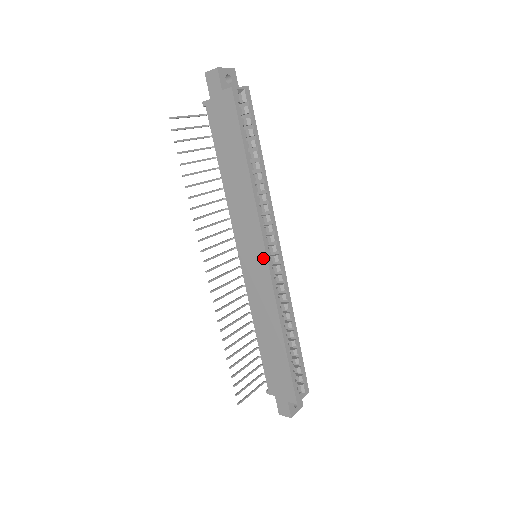
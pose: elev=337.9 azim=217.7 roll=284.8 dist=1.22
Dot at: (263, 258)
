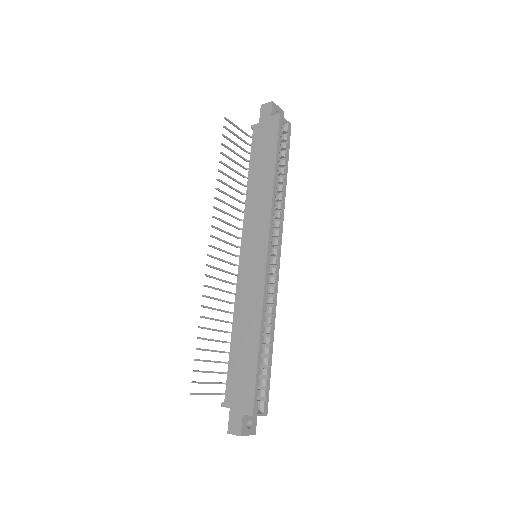
Dot at: (264, 252)
